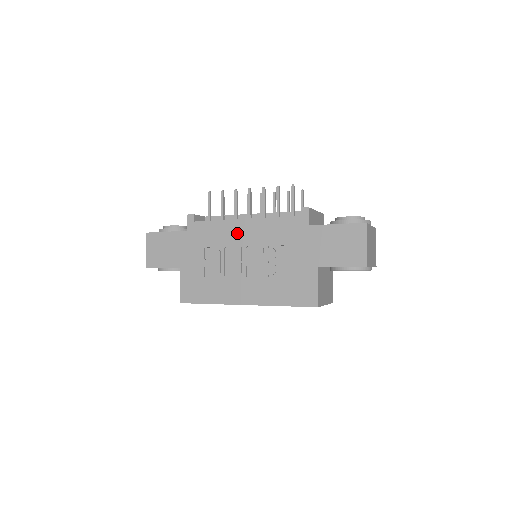
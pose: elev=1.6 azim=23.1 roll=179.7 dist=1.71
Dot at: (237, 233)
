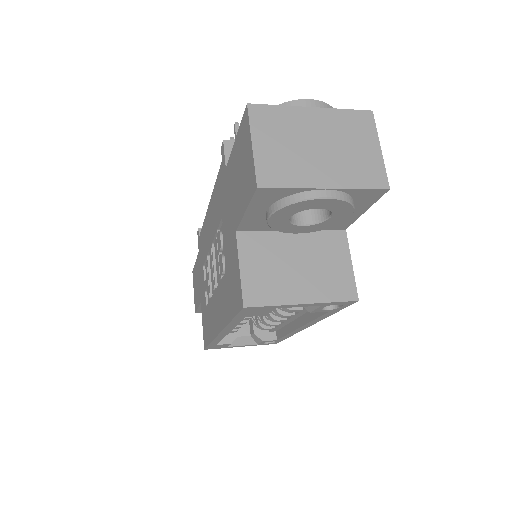
Dot at: (208, 230)
